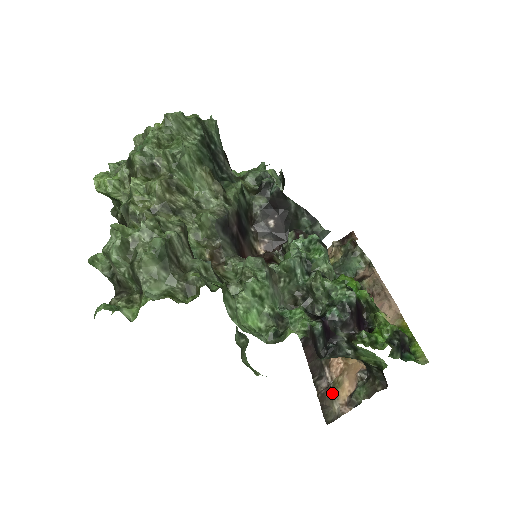
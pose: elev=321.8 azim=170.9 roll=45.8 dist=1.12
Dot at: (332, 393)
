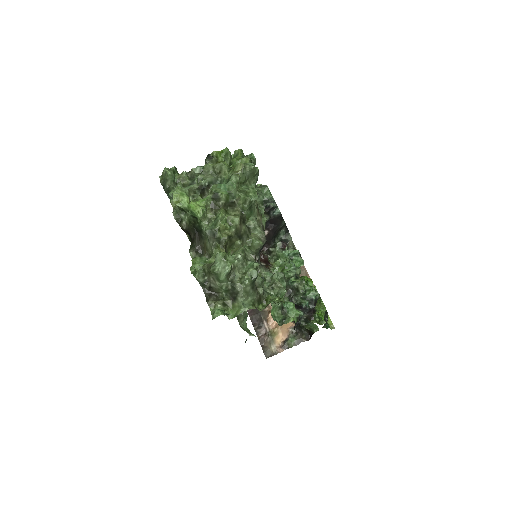
Dot at: (270, 339)
